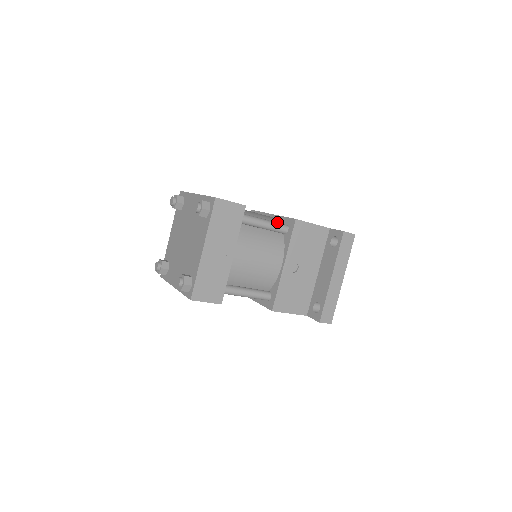
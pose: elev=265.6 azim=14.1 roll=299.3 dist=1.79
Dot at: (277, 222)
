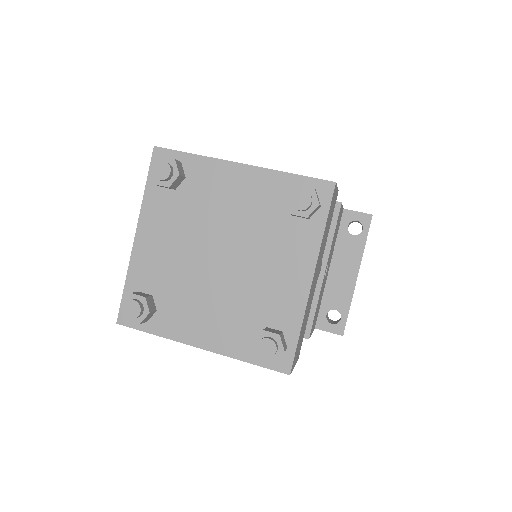
Dot at: occluded
